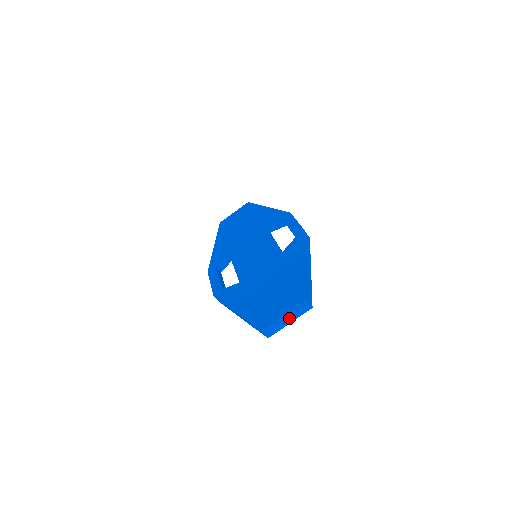
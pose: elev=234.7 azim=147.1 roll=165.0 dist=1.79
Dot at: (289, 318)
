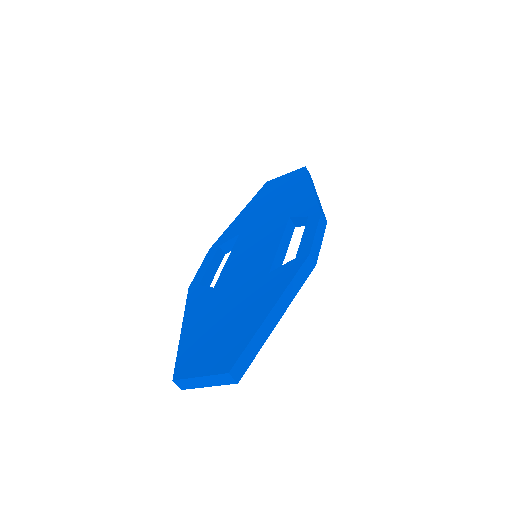
Dot at: (207, 381)
